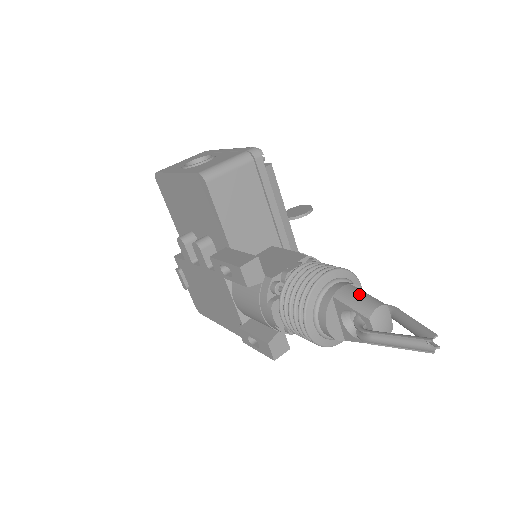
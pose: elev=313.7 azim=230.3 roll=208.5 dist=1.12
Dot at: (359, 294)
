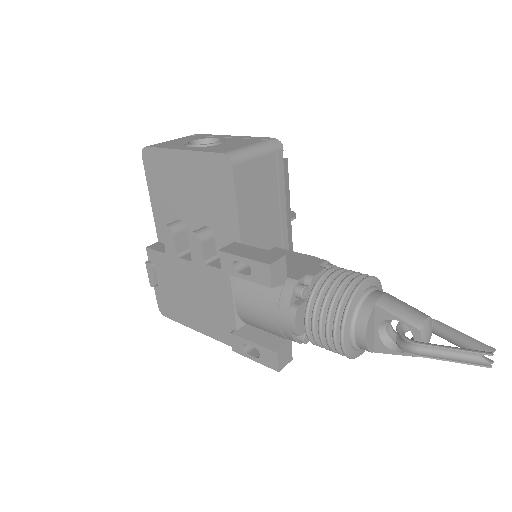
Dot at: (402, 304)
